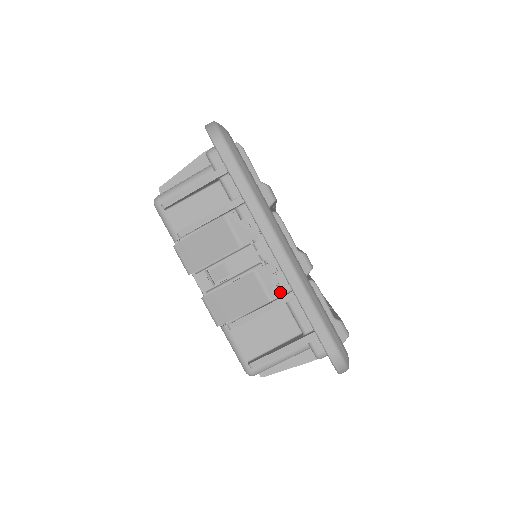
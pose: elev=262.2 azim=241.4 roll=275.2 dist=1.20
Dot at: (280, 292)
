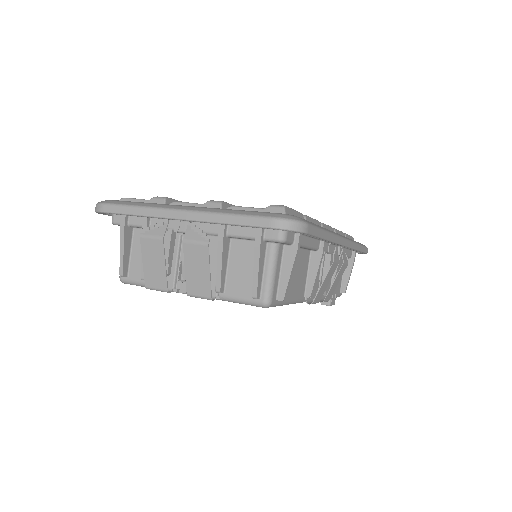
Dot at: (219, 236)
